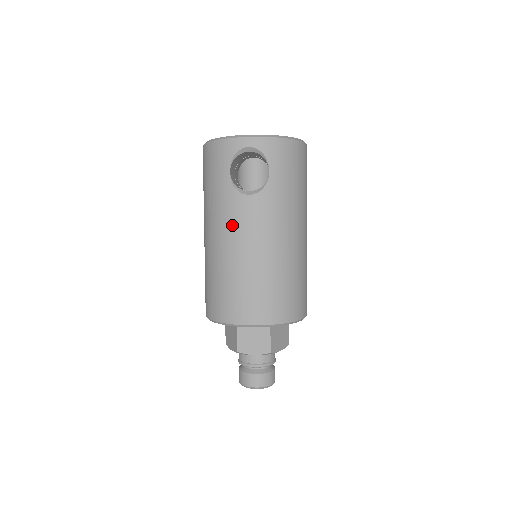
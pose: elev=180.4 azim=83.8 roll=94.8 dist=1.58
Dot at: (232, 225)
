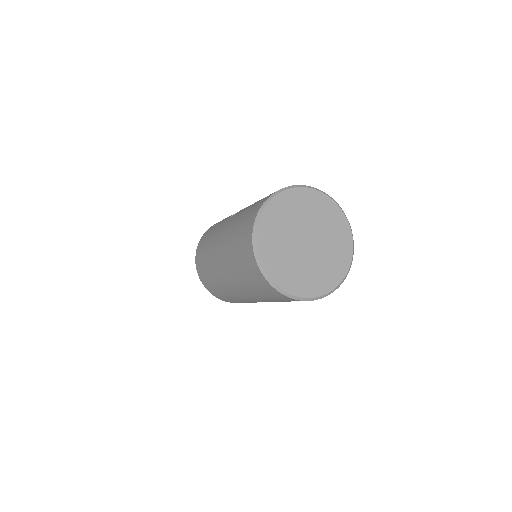
Dot at: occluded
